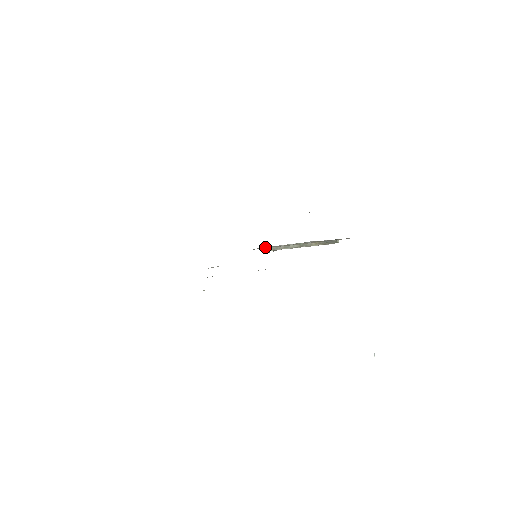
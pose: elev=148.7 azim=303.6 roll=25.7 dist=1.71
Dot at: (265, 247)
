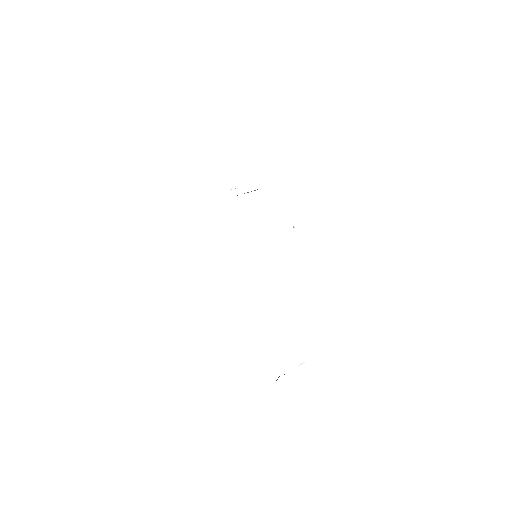
Dot at: occluded
